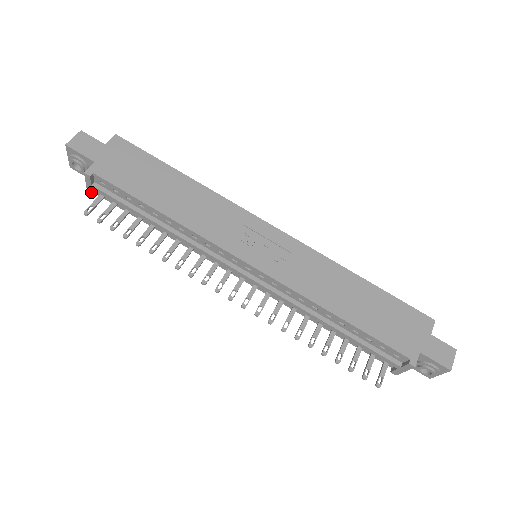
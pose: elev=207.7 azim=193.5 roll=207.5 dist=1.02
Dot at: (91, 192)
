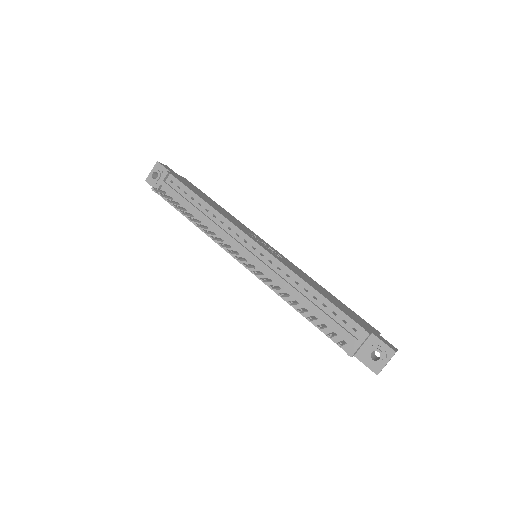
Dot at: (157, 188)
